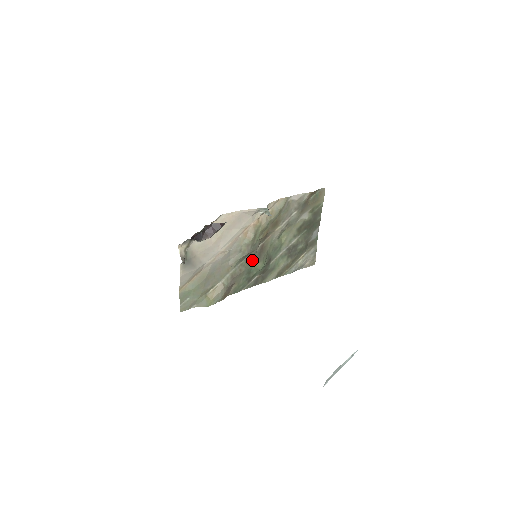
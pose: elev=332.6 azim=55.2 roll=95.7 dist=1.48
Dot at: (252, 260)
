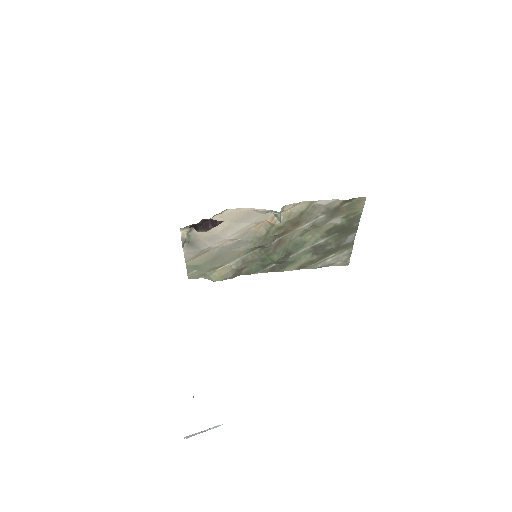
Dot at: (266, 251)
